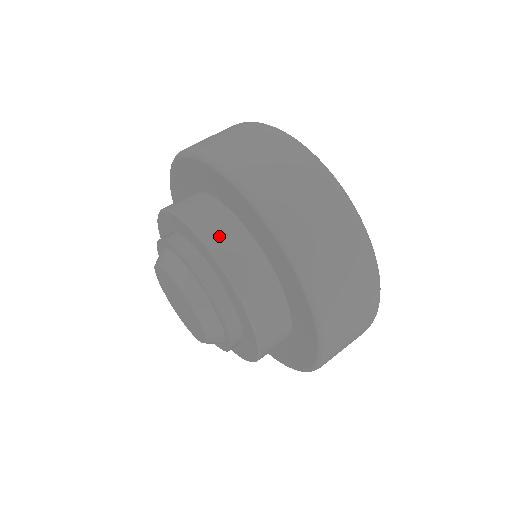
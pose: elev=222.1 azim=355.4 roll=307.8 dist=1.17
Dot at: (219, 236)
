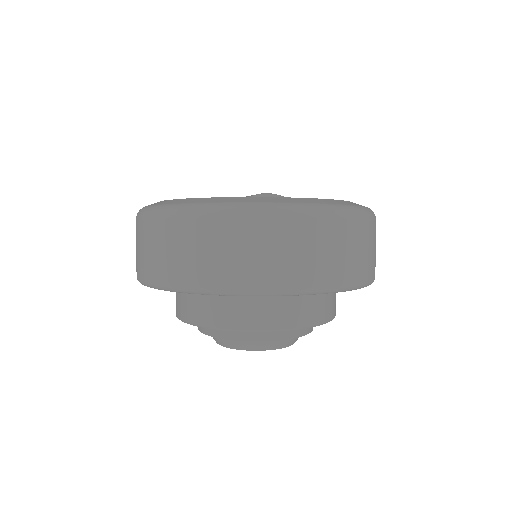
Dot at: (312, 313)
